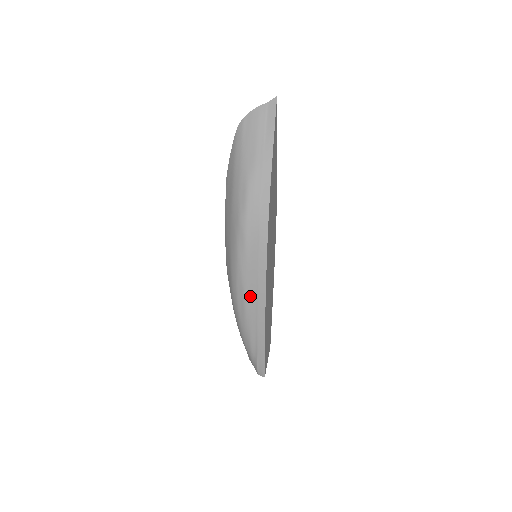
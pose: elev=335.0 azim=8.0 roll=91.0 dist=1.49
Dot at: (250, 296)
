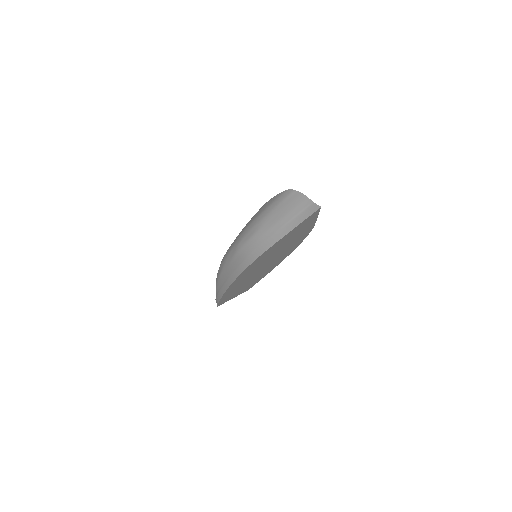
Dot at: (222, 277)
